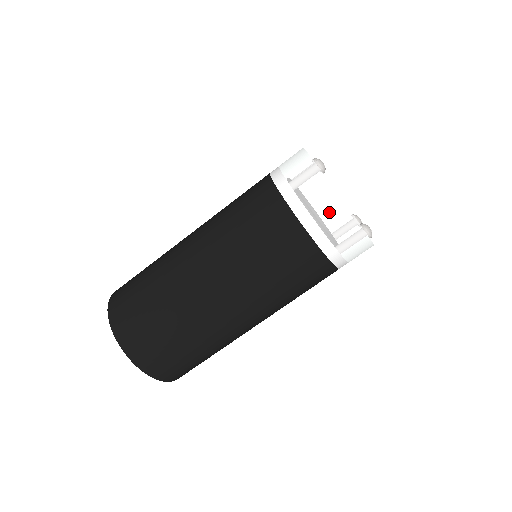
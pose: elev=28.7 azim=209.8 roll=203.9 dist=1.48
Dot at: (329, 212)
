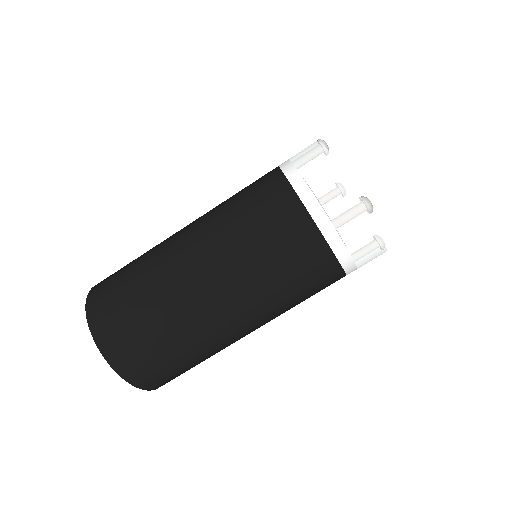
Dot at: (320, 171)
